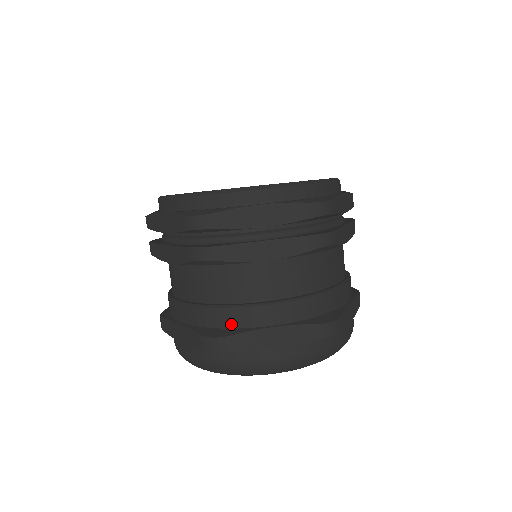
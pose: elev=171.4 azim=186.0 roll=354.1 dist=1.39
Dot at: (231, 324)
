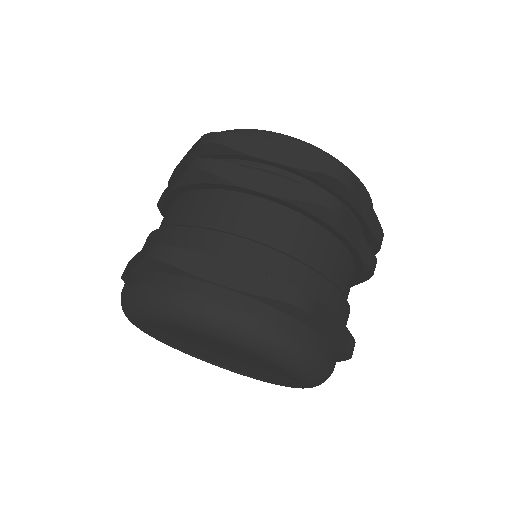
Dot at: (188, 244)
